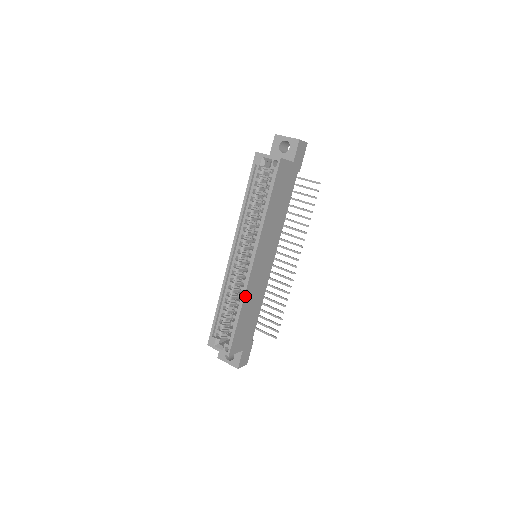
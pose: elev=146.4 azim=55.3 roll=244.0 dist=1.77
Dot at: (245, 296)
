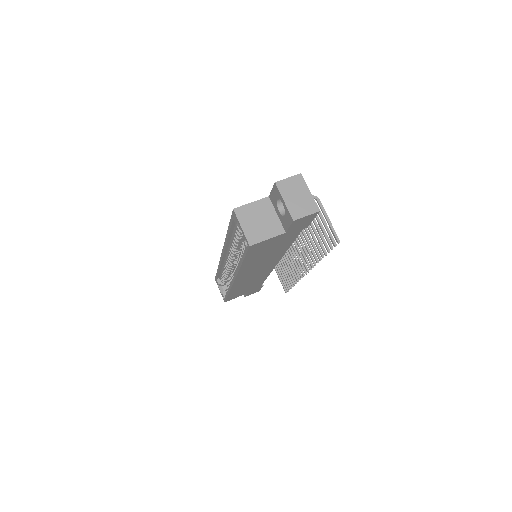
Dot at: (232, 289)
